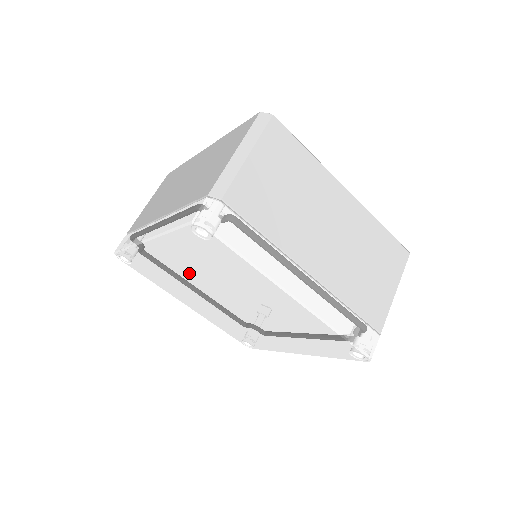
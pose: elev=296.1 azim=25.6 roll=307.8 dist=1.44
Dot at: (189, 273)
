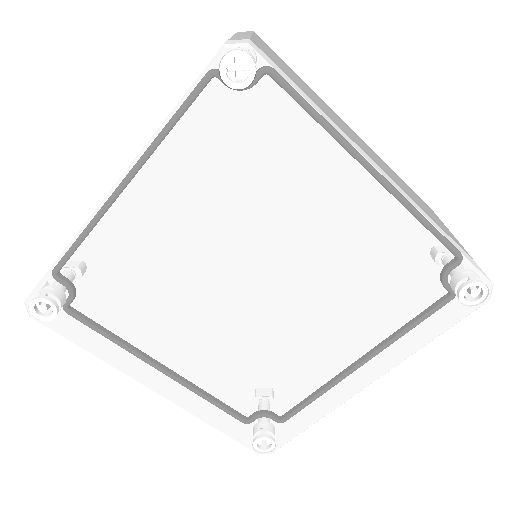
Dot at: (185, 250)
